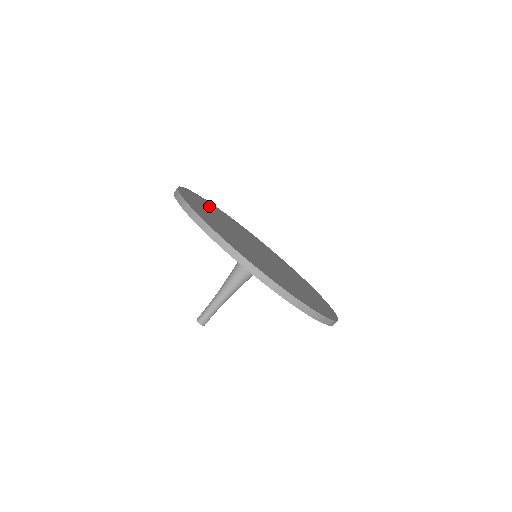
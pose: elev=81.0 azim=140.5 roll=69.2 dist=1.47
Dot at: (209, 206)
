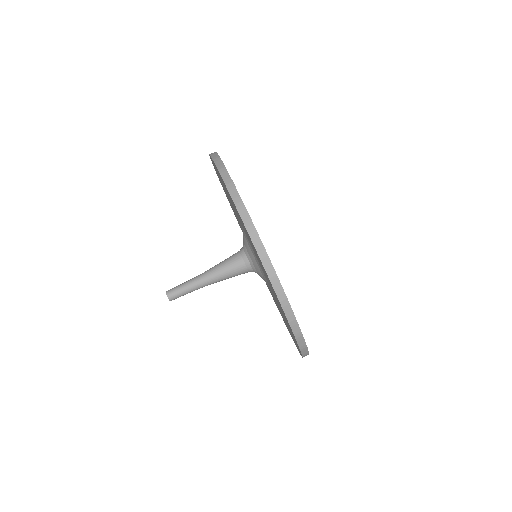
Dot at: occluded
